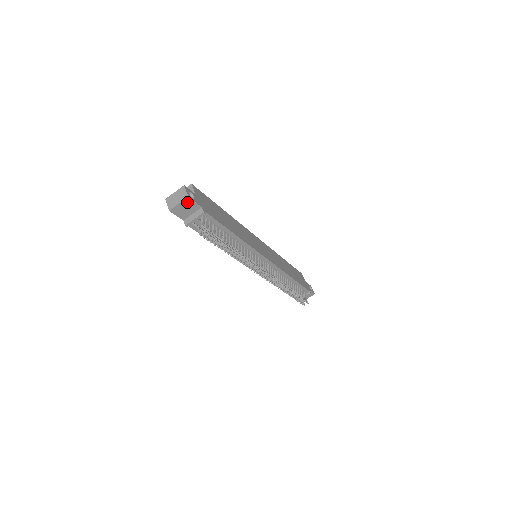
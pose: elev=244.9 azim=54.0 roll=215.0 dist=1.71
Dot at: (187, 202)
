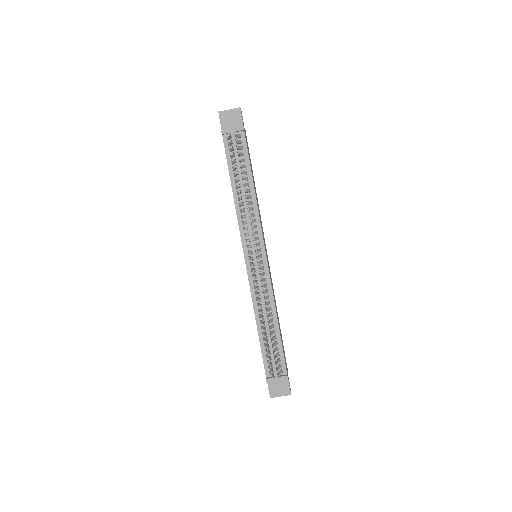
Dot at: (236, 113)
